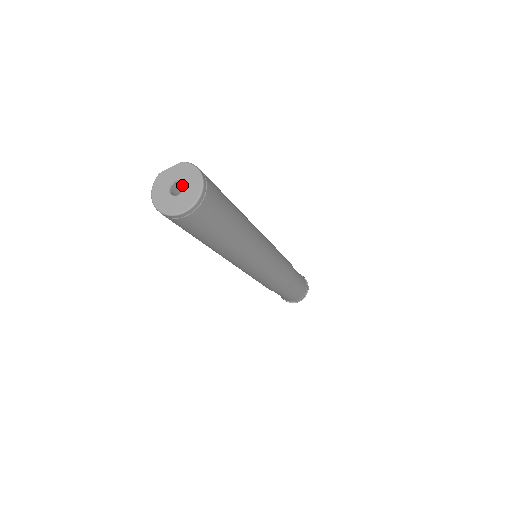
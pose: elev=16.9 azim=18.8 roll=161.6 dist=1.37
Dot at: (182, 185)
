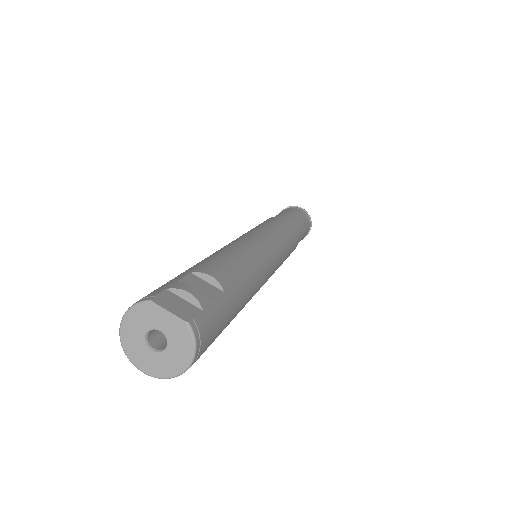
Dot at: occluded
